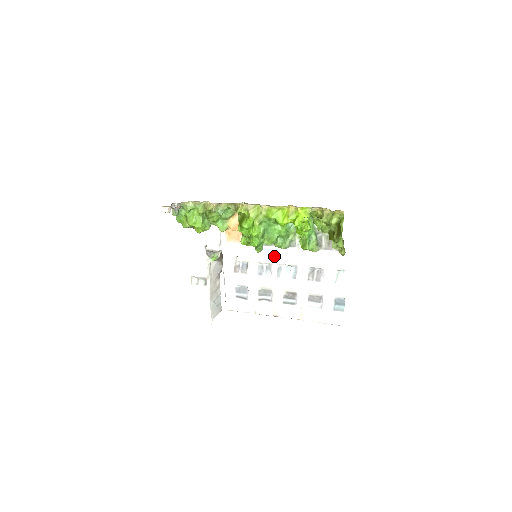
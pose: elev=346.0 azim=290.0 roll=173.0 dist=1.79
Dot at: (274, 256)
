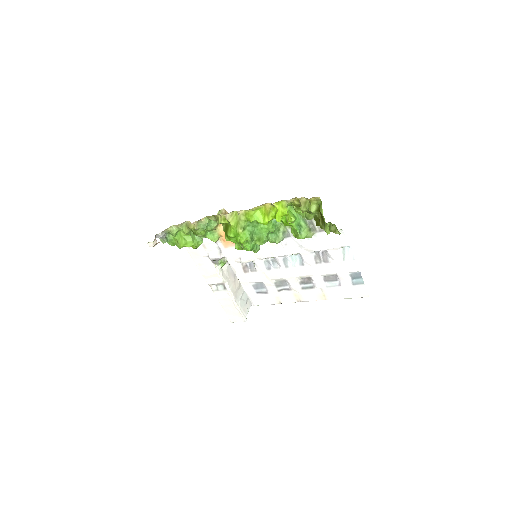
Dot at: (274, 250)
